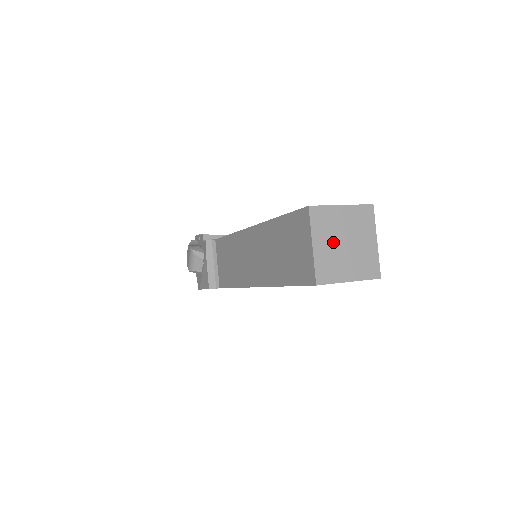
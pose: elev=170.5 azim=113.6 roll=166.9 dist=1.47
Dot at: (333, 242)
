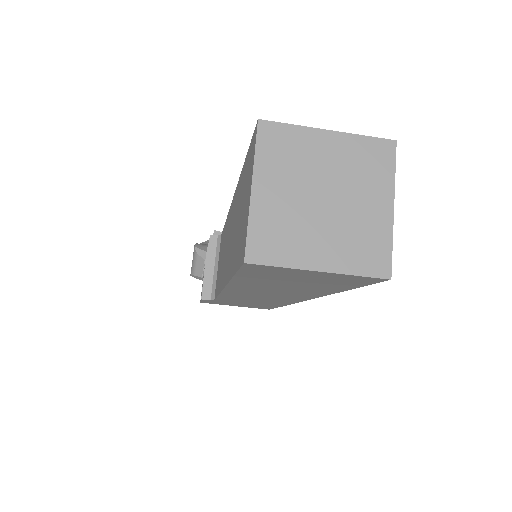
Dot at: (297, 191)
